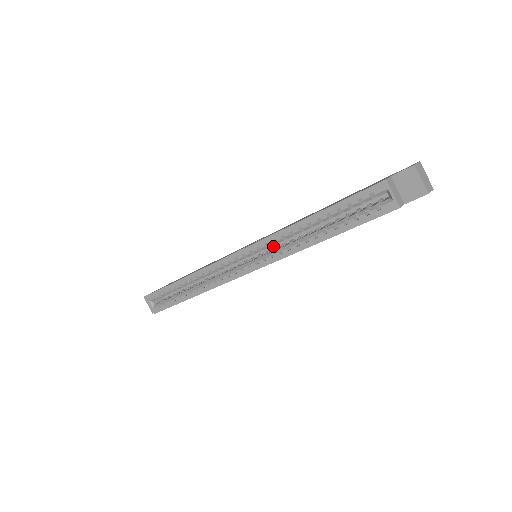
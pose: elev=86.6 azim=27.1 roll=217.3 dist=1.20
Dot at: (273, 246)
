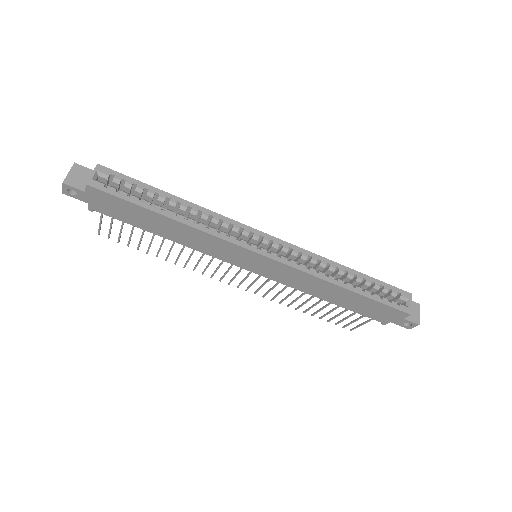
Dot at: occluded
